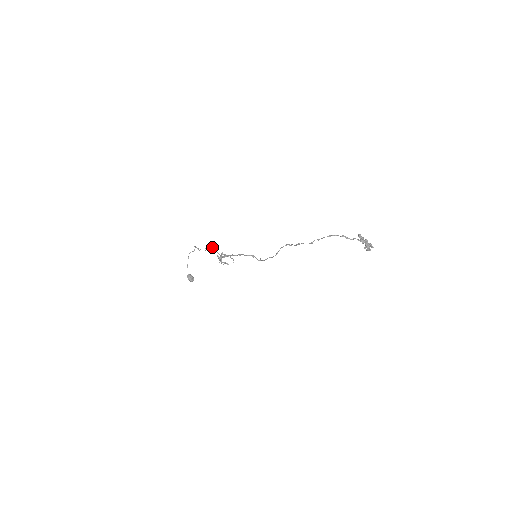
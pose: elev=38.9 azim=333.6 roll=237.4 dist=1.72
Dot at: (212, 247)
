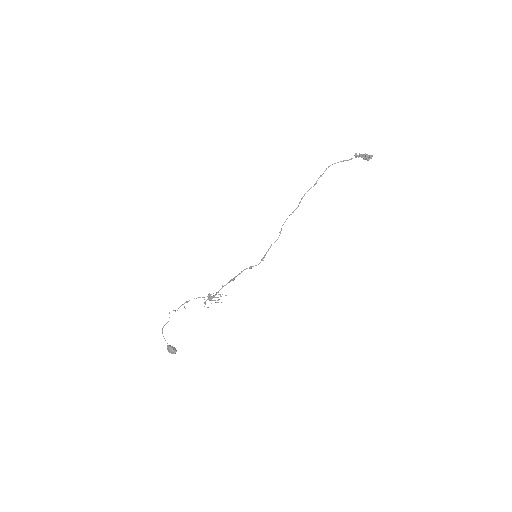
Dot at: (194, 298)
